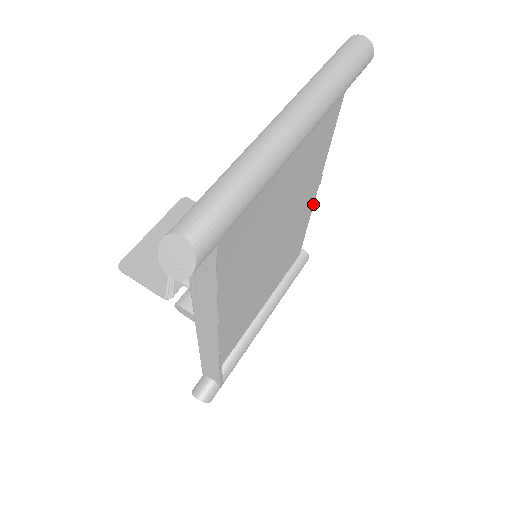
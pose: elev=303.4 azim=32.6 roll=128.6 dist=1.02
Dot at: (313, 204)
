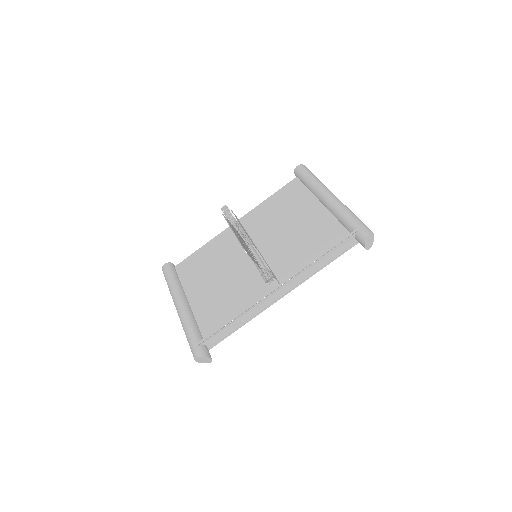
Dot at: (222, 233)
